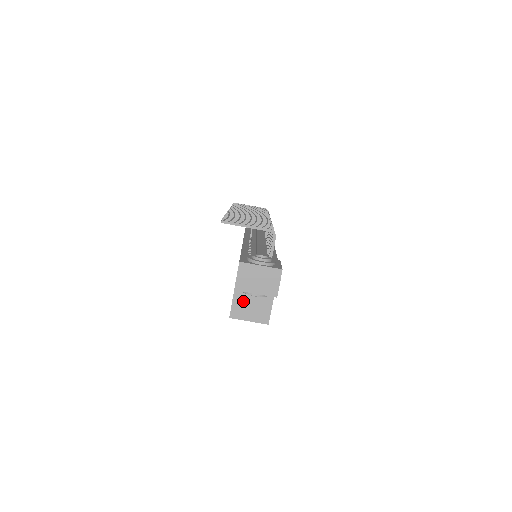
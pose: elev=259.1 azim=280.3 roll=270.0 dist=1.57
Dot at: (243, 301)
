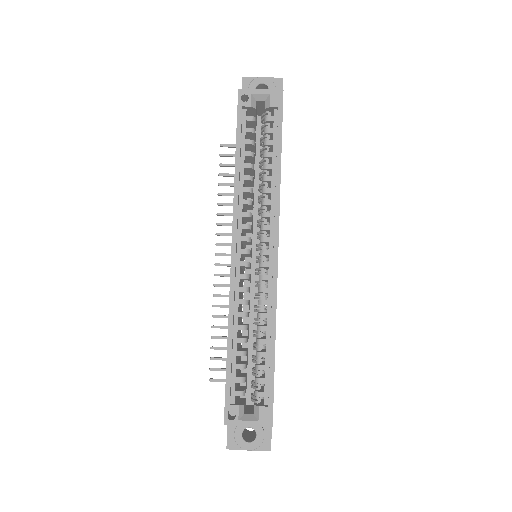
Dot at: occluded
